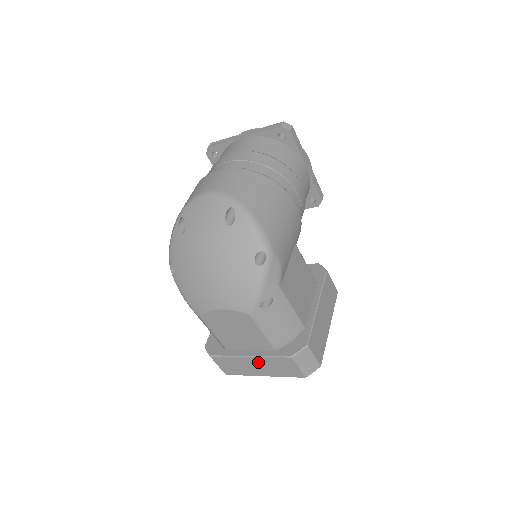
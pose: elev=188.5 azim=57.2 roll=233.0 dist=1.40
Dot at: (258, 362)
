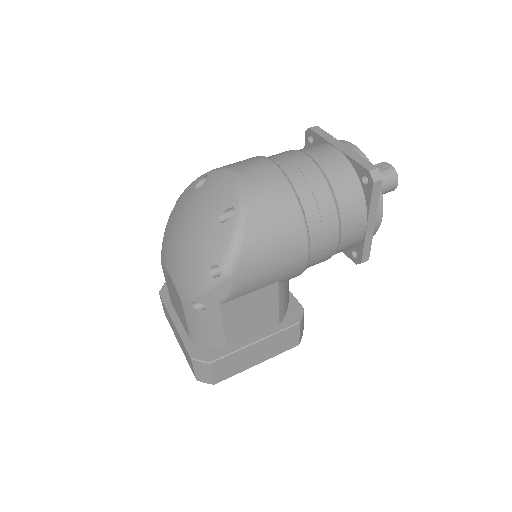
Dot at: occluded
